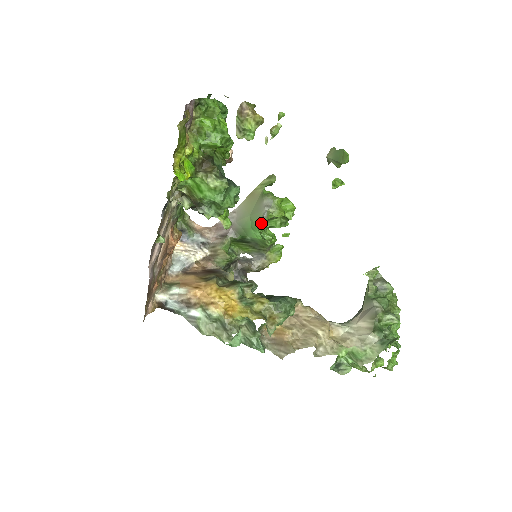
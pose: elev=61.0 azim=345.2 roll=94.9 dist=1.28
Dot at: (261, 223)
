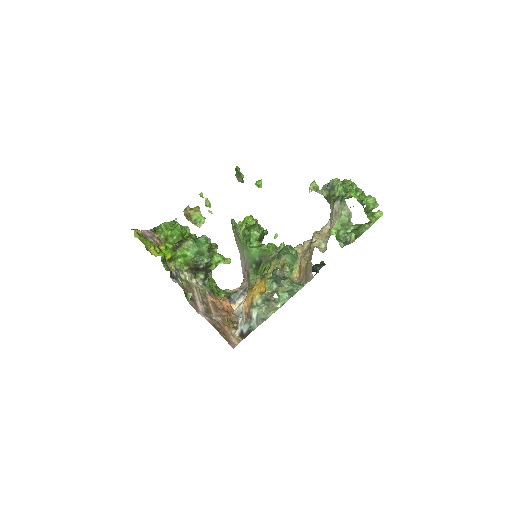
Dot at: (242, 241)
